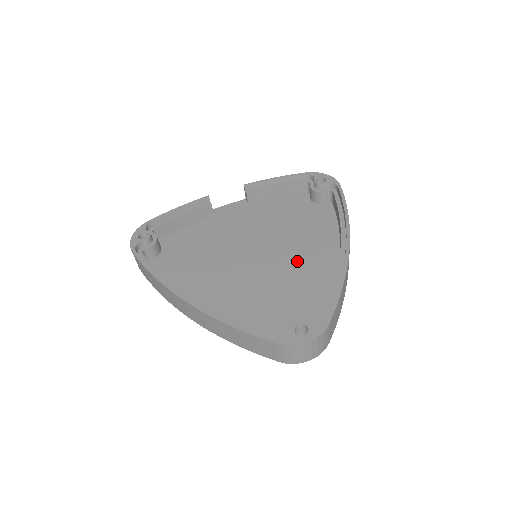
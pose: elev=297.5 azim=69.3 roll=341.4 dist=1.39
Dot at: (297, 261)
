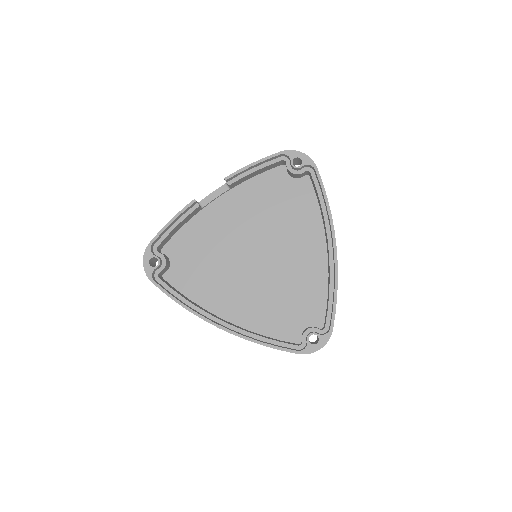
Dot at: (292, 255)
